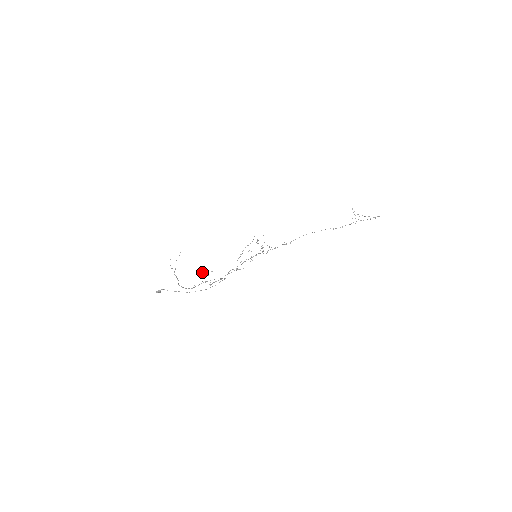
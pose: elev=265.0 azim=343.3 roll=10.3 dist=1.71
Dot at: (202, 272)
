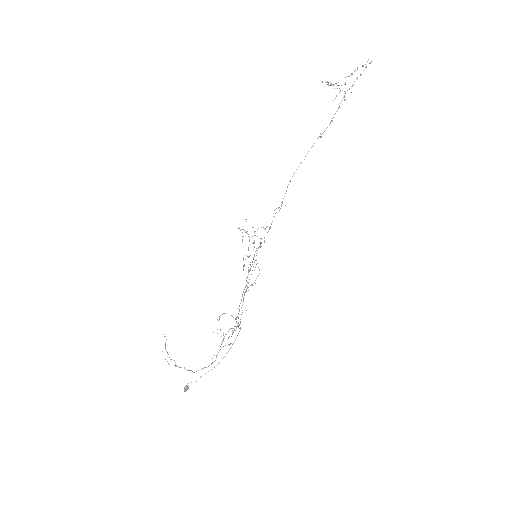
Dot at: occluded
